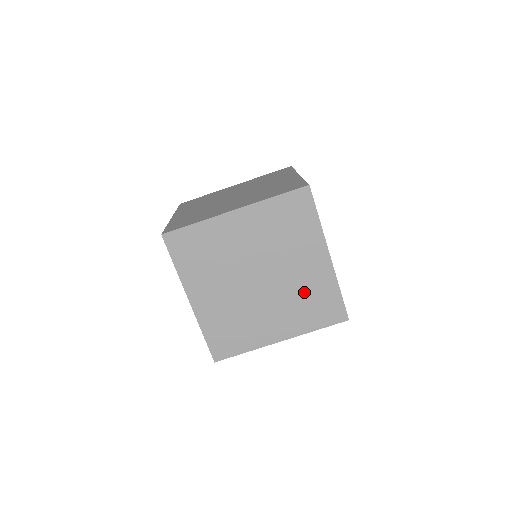
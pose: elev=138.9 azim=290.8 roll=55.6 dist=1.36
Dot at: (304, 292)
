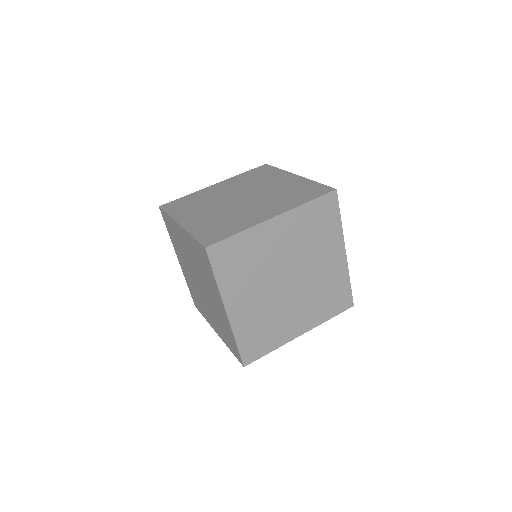
Dot at: (323, 287)
